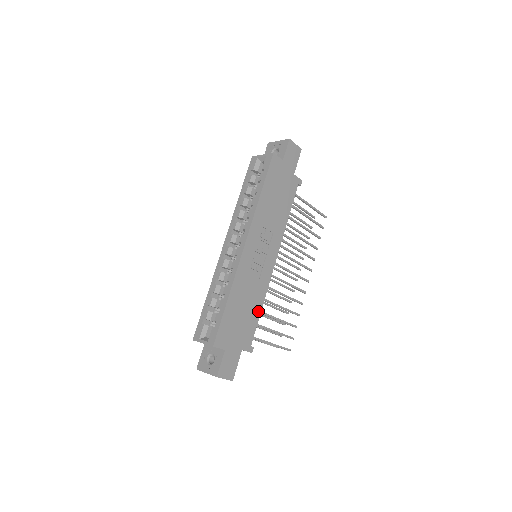
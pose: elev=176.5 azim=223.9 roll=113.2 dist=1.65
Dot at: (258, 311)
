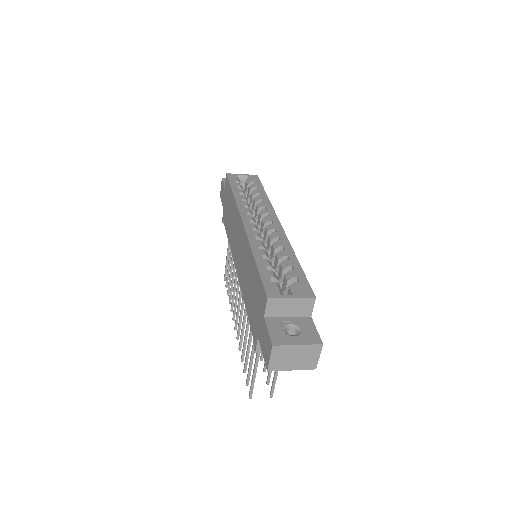
Dot at: occluded
